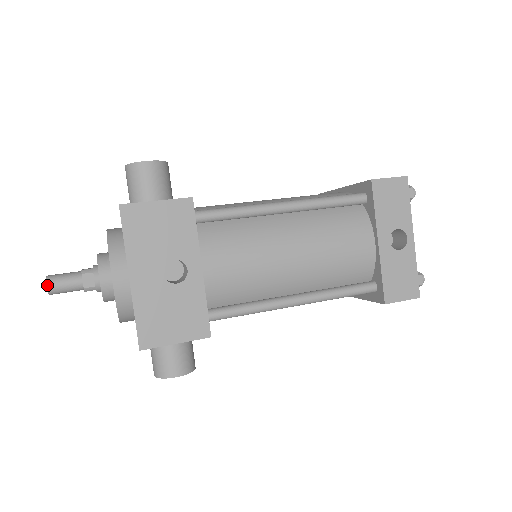
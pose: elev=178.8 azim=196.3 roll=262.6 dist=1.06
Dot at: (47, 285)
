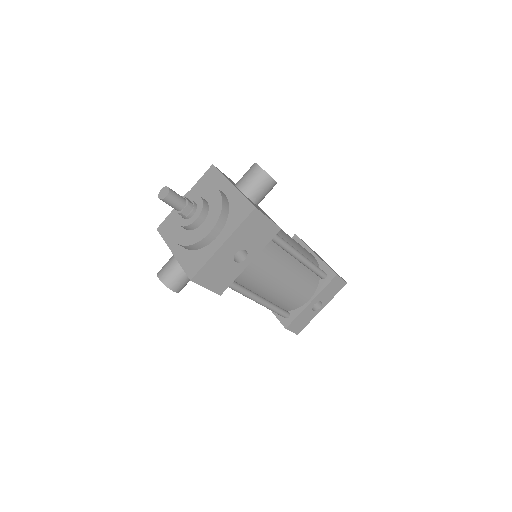
Dot at: (167, 196)
